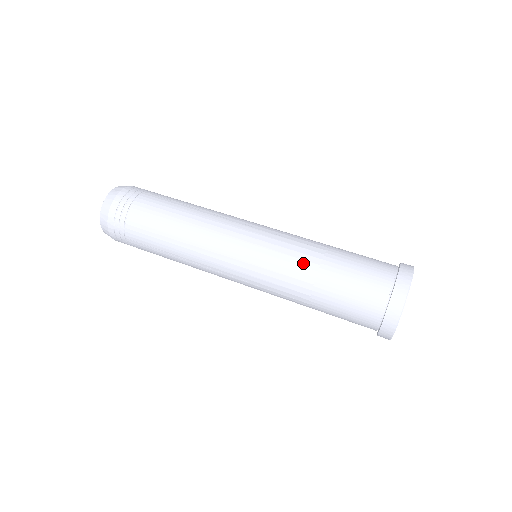
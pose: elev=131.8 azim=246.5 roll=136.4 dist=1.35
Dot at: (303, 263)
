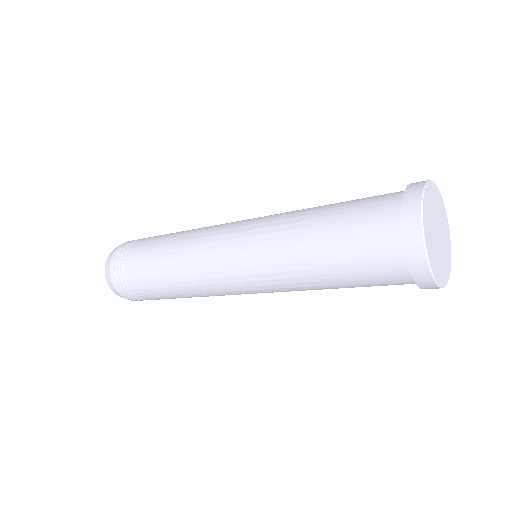
Dot at: occluded
